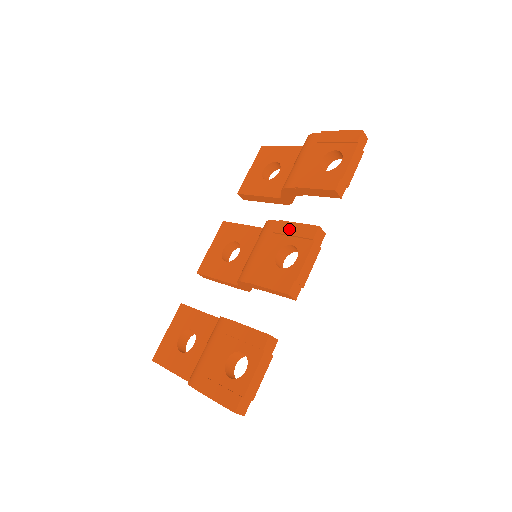
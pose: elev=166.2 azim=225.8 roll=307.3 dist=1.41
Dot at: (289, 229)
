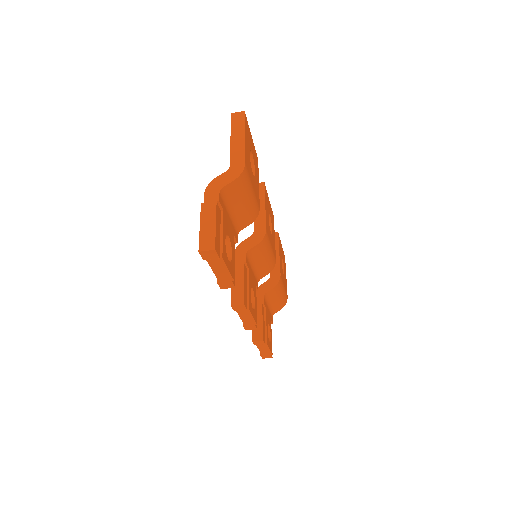
Dot at: occluded
